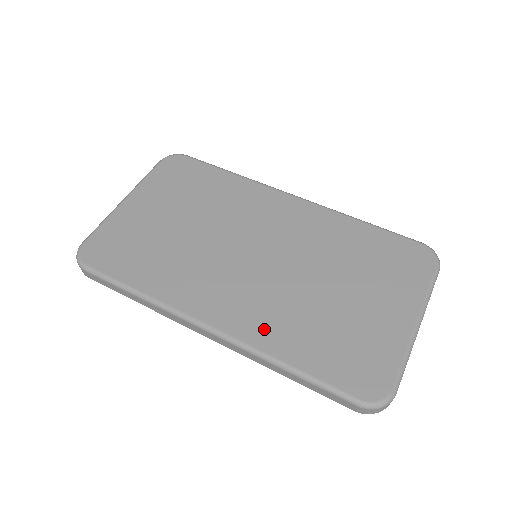
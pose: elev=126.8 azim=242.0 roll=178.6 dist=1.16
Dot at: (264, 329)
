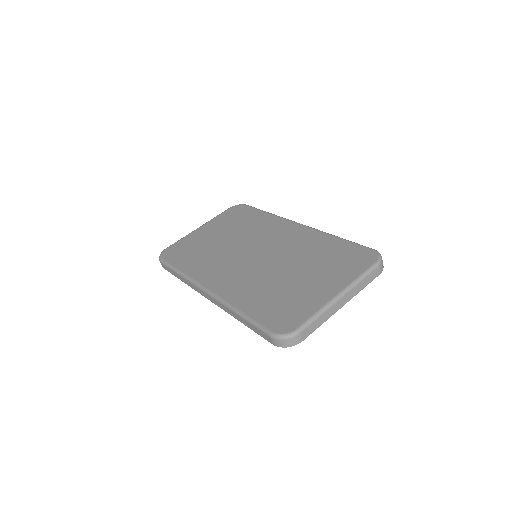
Dot at: (237, 292)
